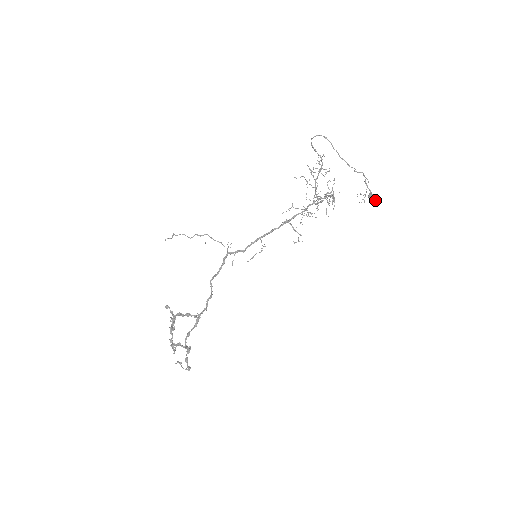
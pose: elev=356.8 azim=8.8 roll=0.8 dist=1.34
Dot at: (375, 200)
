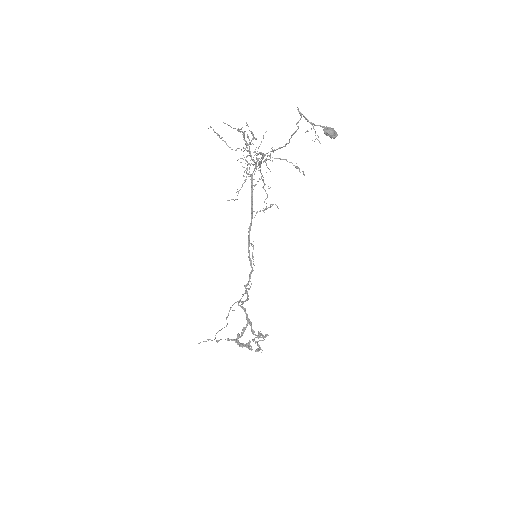
Dot at: (336, 133)
